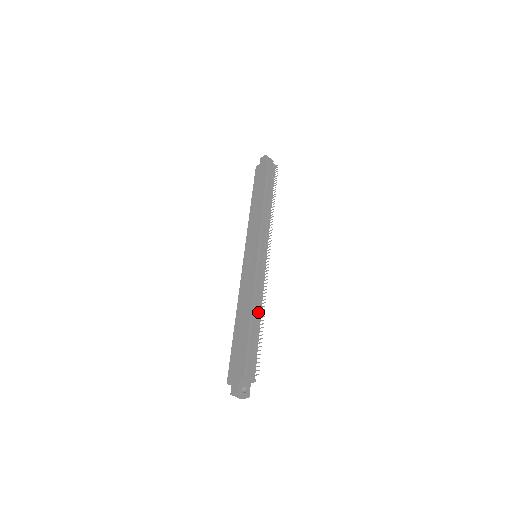
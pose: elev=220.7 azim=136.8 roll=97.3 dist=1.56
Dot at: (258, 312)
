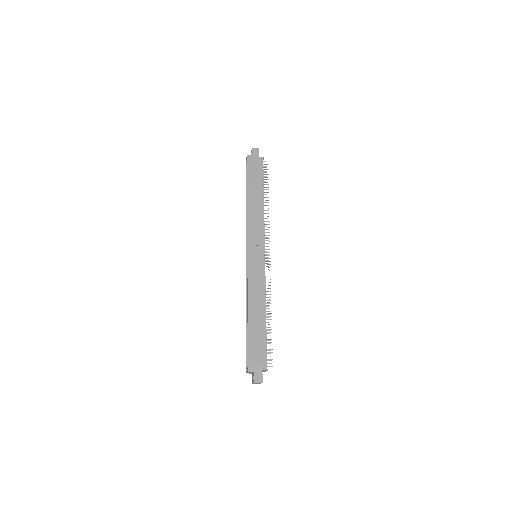
Dot at: occluded
